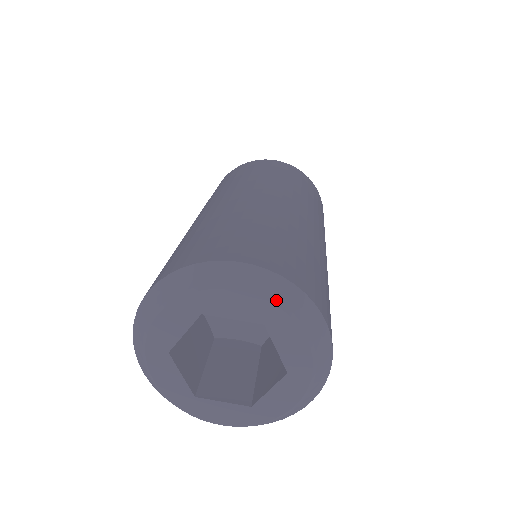
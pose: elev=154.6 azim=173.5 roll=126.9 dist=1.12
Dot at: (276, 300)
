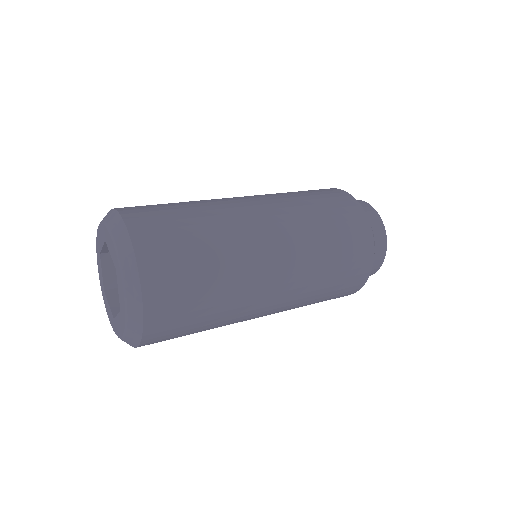
Dot at: (103, 221)
